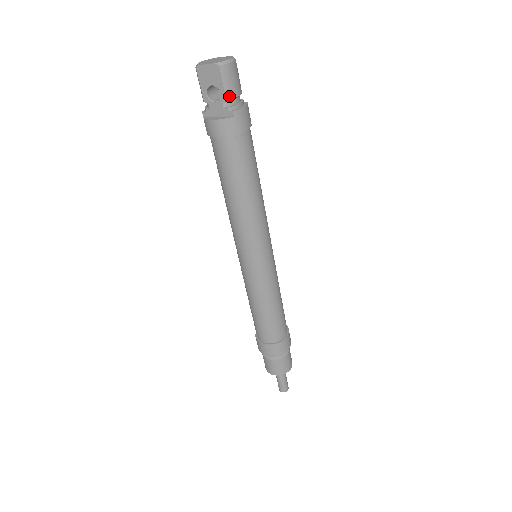
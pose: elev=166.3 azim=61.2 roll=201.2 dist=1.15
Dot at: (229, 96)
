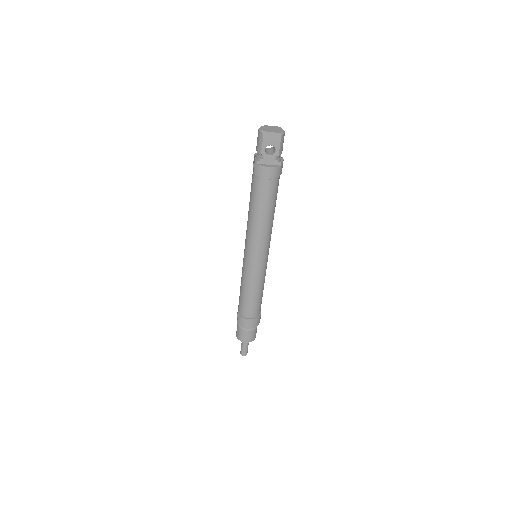
Dot at: (280, 153)
